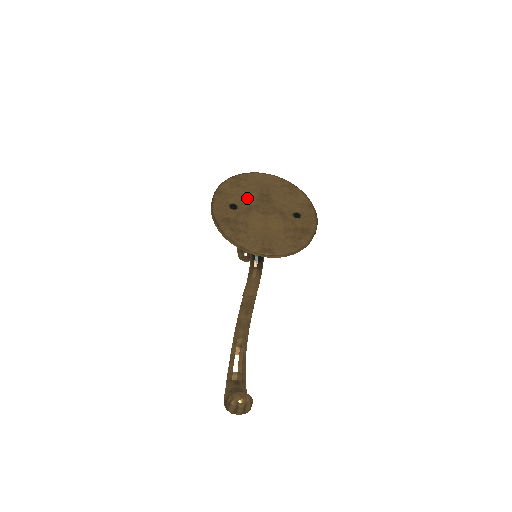
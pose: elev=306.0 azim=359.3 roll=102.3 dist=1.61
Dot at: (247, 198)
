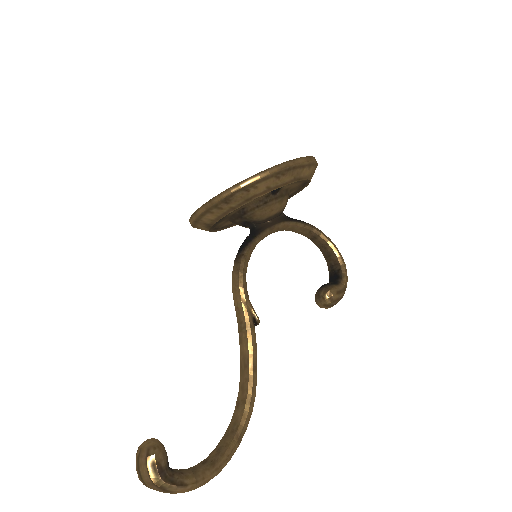
Dot at: occluded
